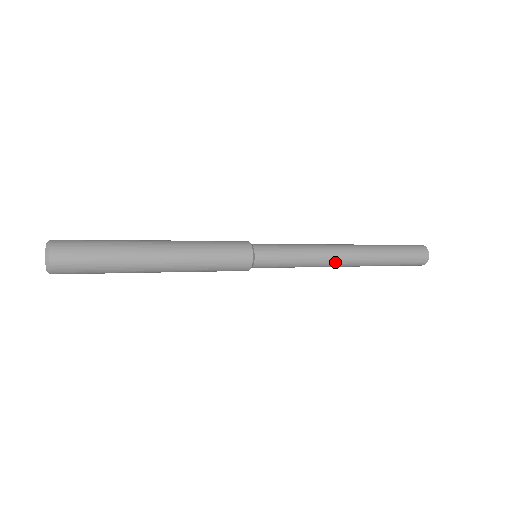
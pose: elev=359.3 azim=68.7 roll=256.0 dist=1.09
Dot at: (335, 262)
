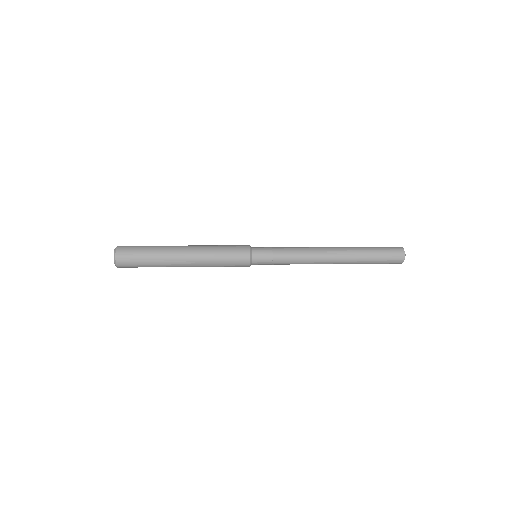
Dot at: (317, 263)
